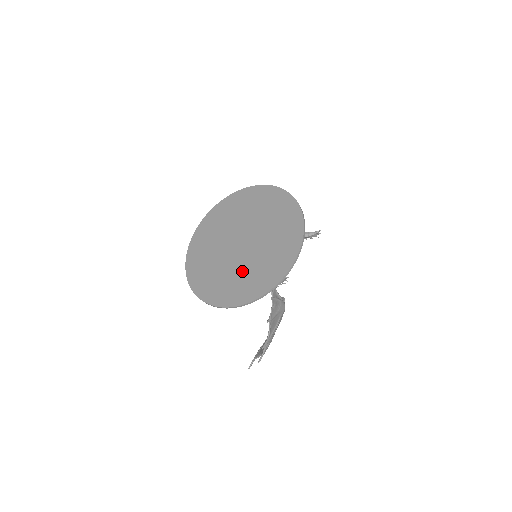
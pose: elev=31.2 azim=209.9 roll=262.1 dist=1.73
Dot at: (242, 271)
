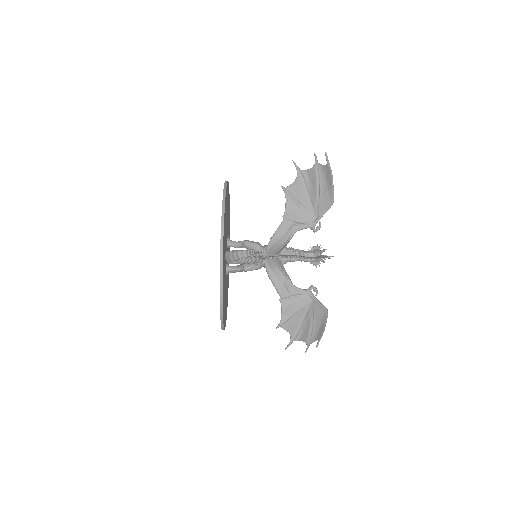
Dot at: occluded
